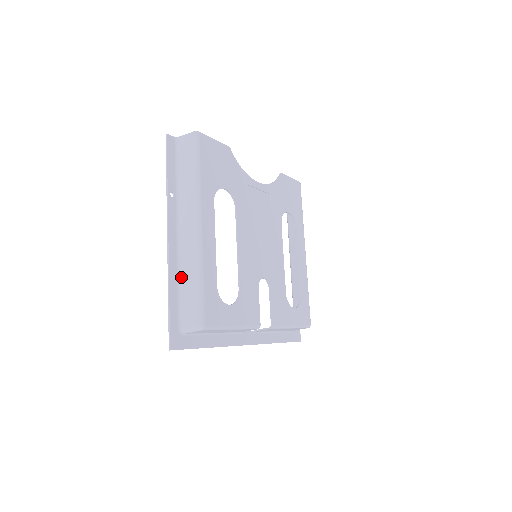
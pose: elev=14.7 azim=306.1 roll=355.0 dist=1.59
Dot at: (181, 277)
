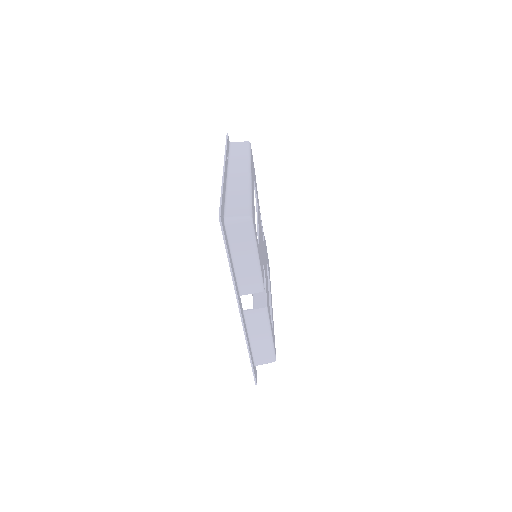
Dot at: (229, 193)
